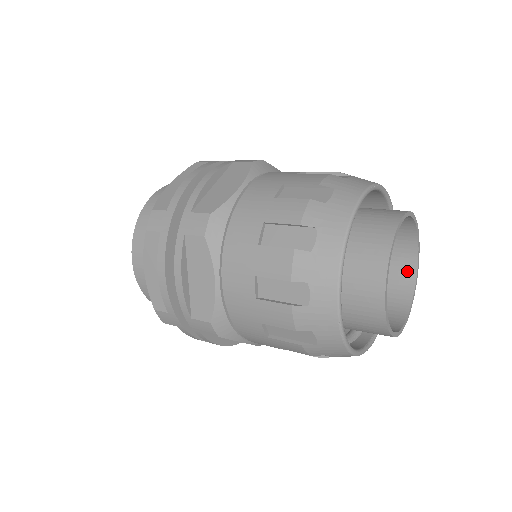
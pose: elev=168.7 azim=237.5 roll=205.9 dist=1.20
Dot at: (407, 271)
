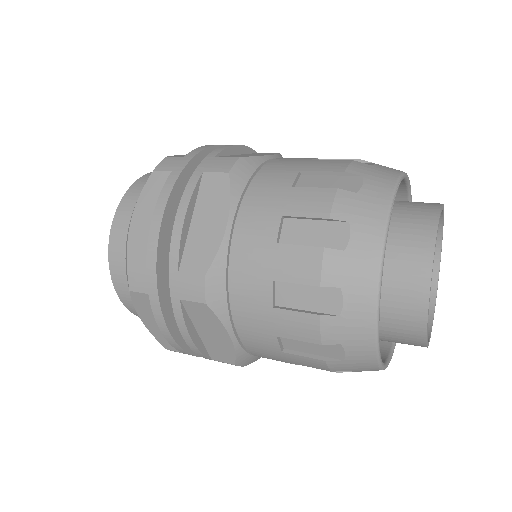
Dot at: occluded
